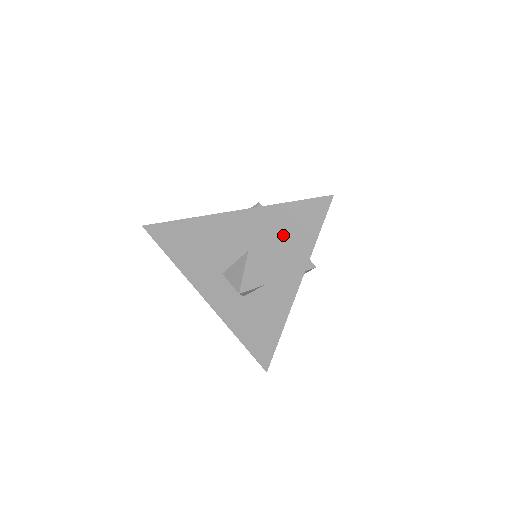
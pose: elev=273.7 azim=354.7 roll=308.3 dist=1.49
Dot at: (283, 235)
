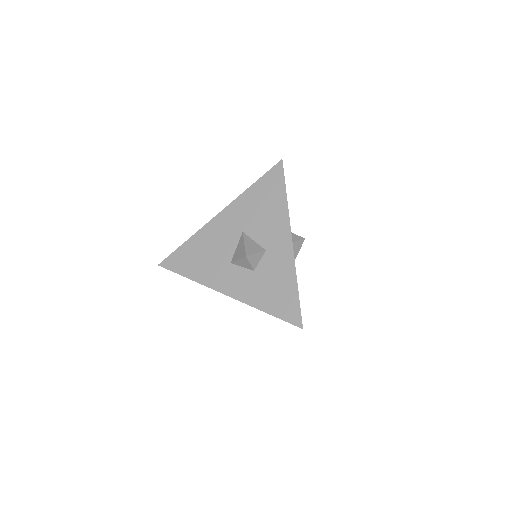
Dot at: (262, 205)
